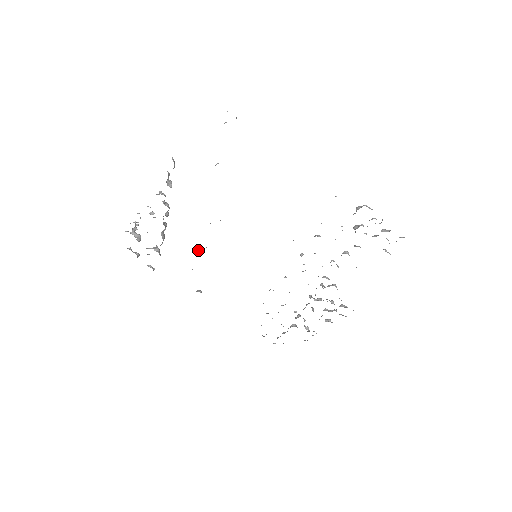
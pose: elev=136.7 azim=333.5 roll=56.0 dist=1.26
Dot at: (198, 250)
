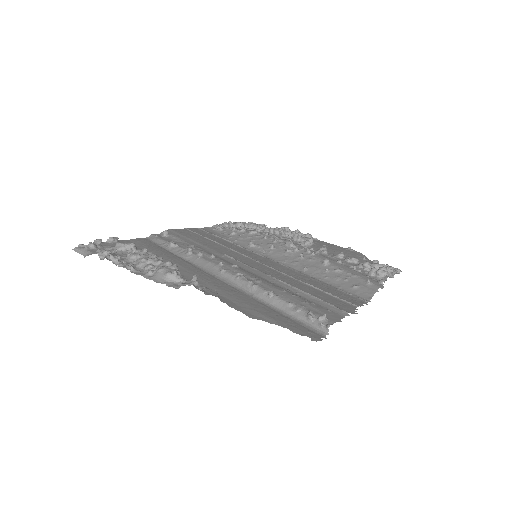
Dot at: (190, 251)
